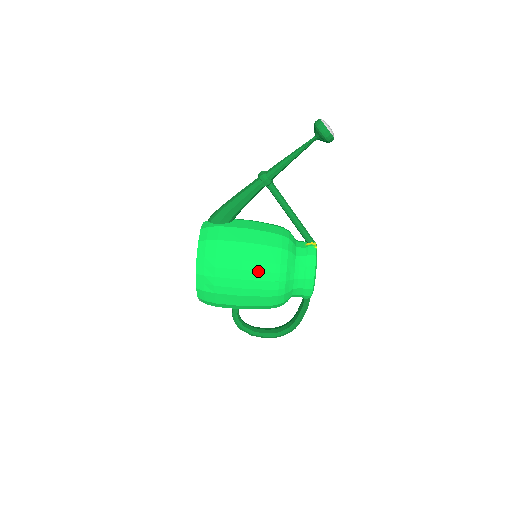
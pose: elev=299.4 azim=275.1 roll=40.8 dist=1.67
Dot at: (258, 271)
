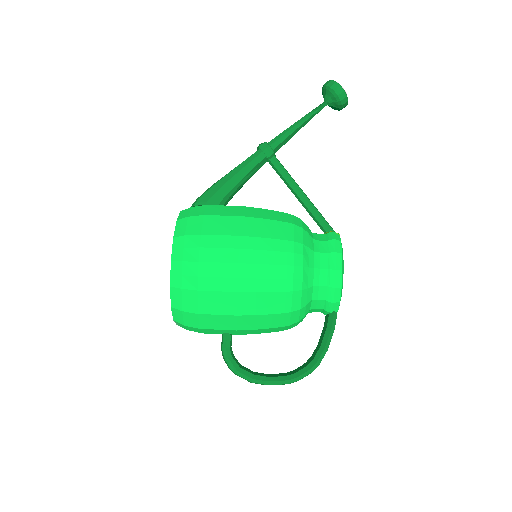
Dot at: (263, 250)
